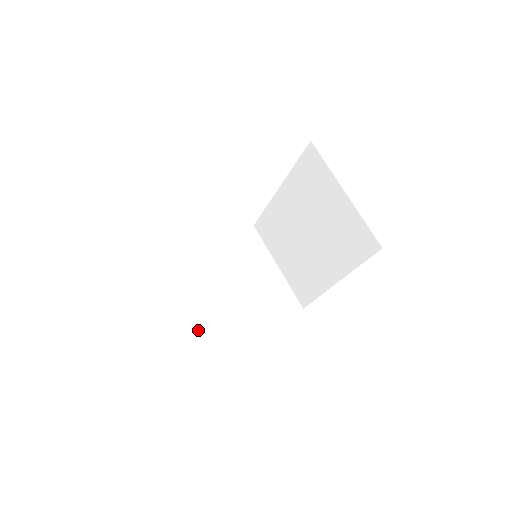
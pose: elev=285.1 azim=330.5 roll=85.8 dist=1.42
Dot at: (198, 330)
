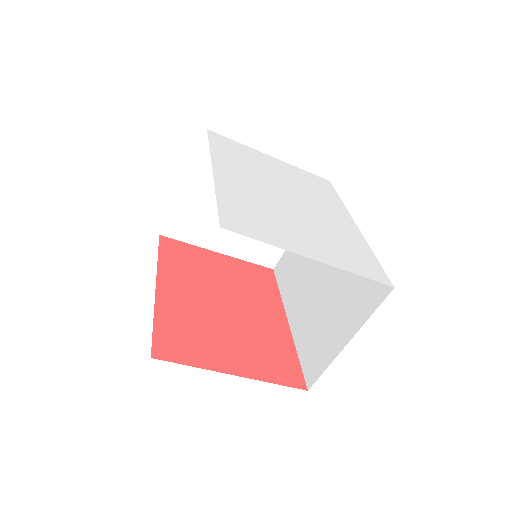
Dot at: (177, 212)
